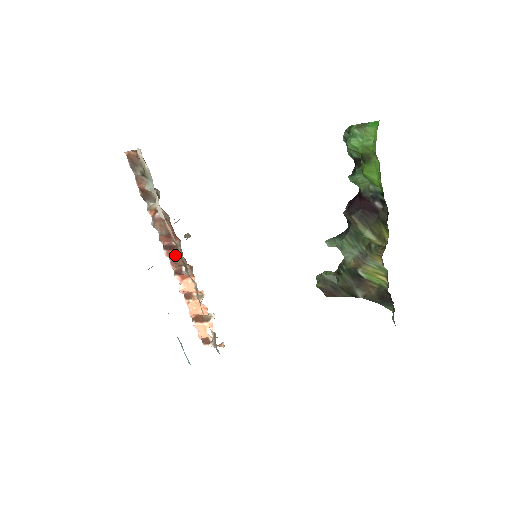
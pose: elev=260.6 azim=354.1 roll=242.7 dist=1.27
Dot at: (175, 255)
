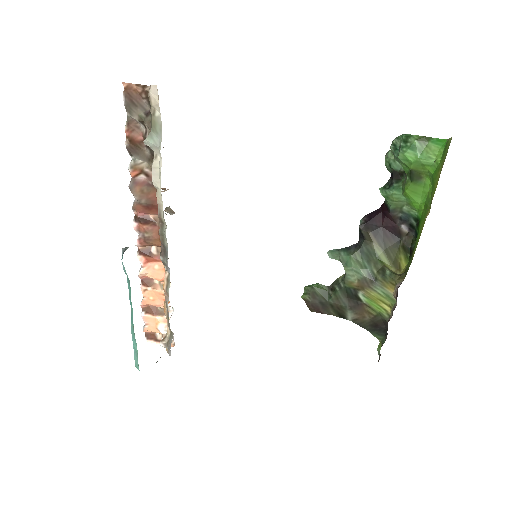
Dot at: (149, 232)
